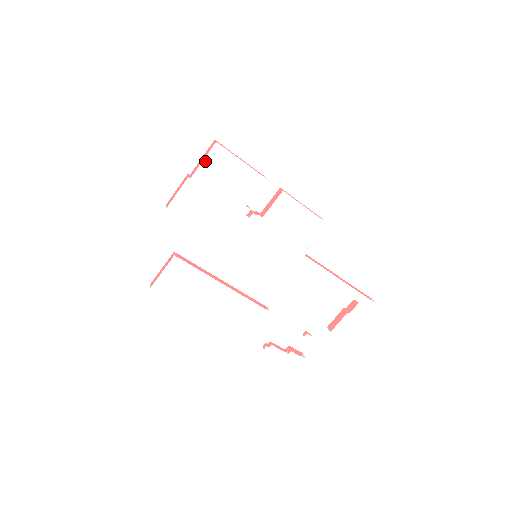
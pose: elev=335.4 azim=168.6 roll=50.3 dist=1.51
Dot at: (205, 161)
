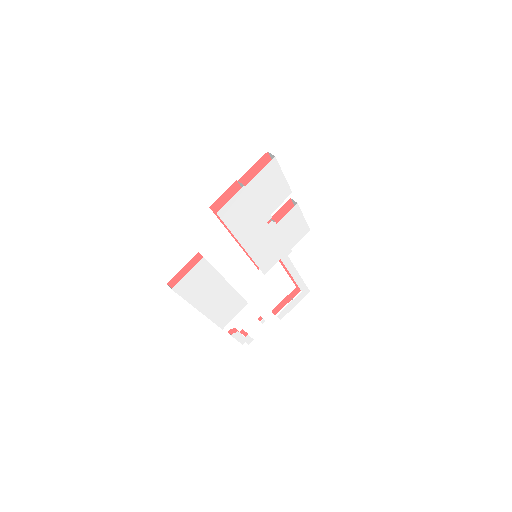
Dot at: (261, 172)
